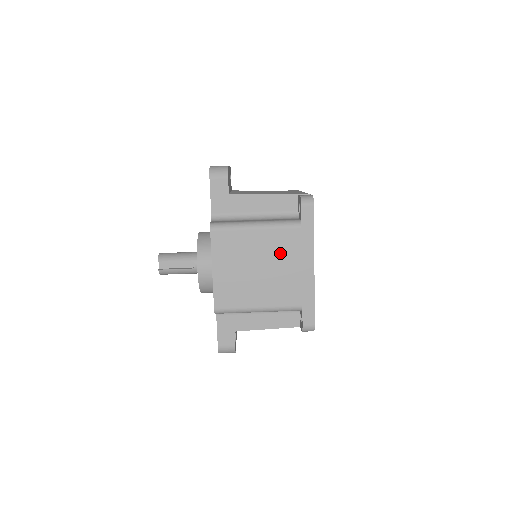
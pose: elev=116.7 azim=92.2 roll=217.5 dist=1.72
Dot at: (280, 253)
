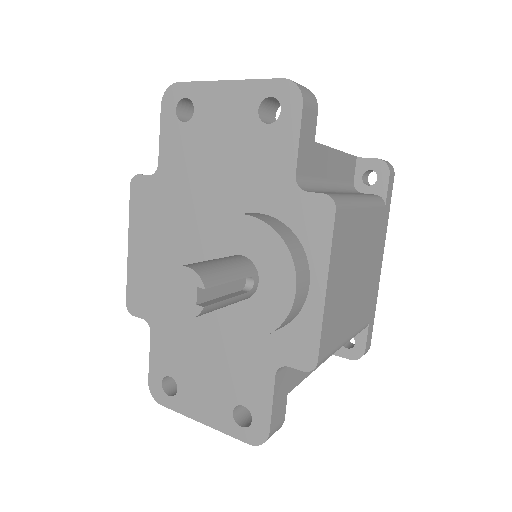
Dot at: (370, 246)
